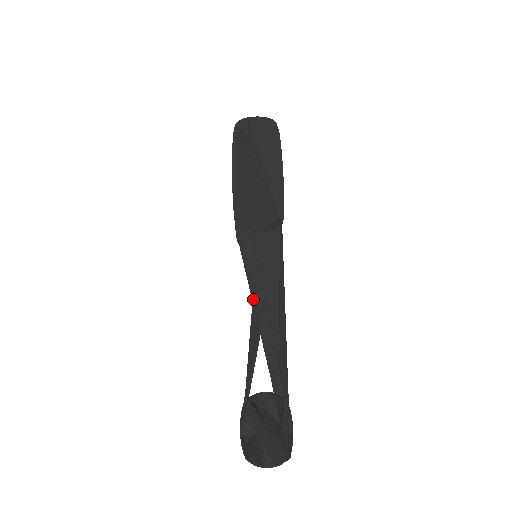
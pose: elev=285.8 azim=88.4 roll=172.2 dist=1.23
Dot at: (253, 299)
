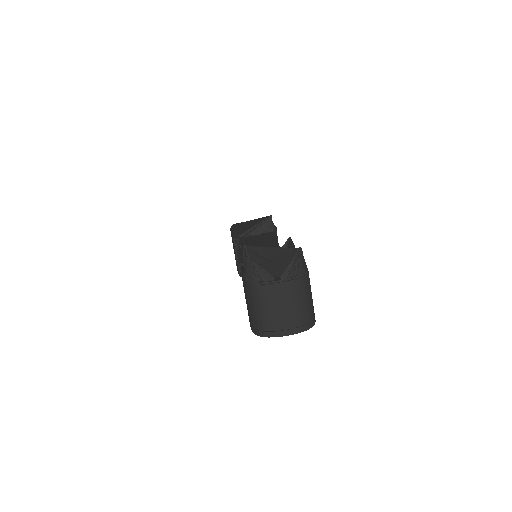
Dot at: occluded
